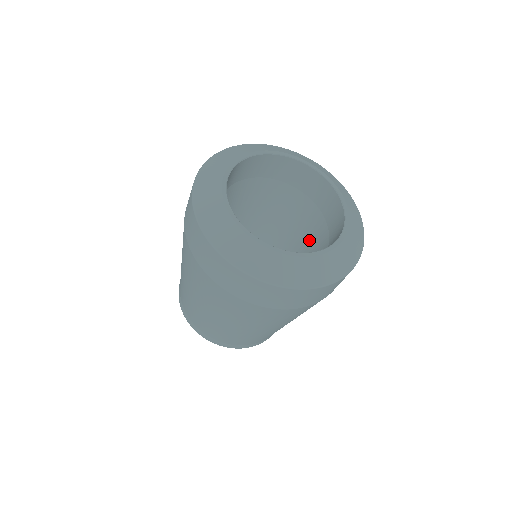
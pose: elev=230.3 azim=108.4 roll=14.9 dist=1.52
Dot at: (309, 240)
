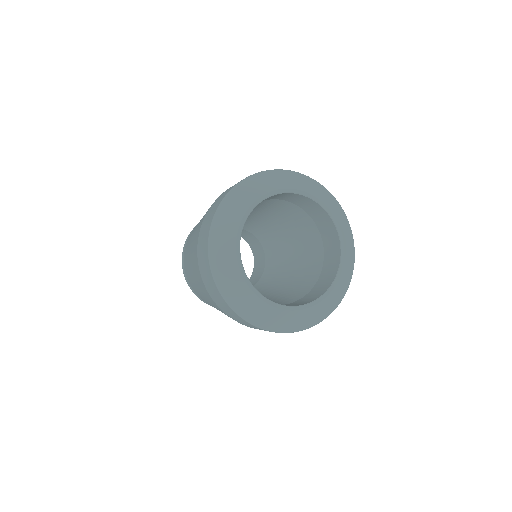
Dot at: (305, 249)
